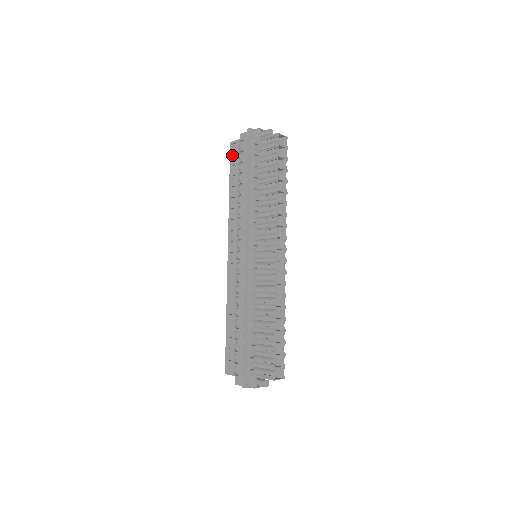
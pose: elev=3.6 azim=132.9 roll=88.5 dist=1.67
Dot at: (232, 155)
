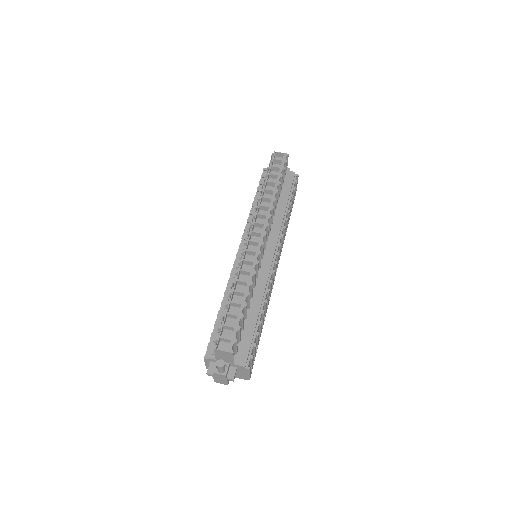
Dot at: occluded
